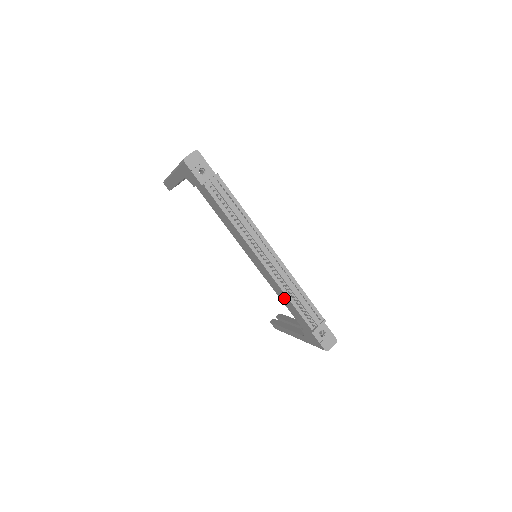
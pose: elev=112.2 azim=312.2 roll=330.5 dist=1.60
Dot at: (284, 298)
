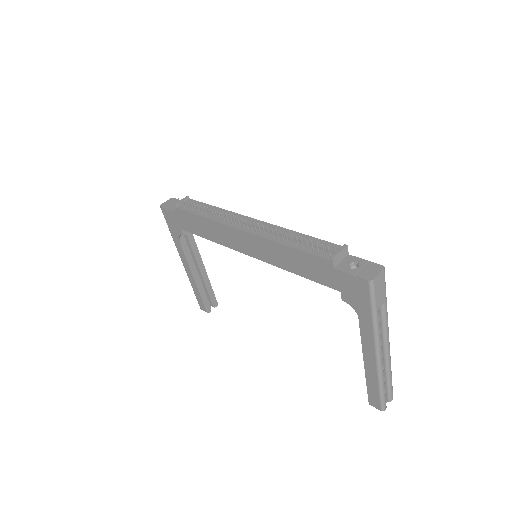
Dot at: (287, 257)
